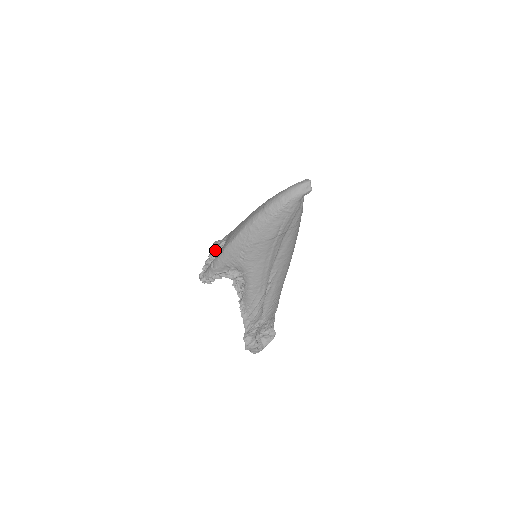
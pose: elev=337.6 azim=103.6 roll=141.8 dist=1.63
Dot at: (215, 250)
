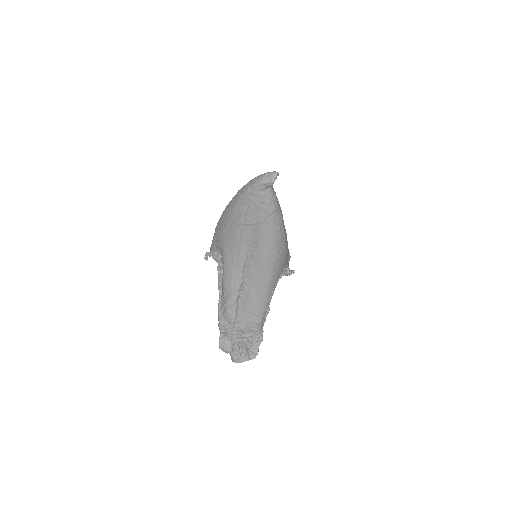
Dot at: occluded
